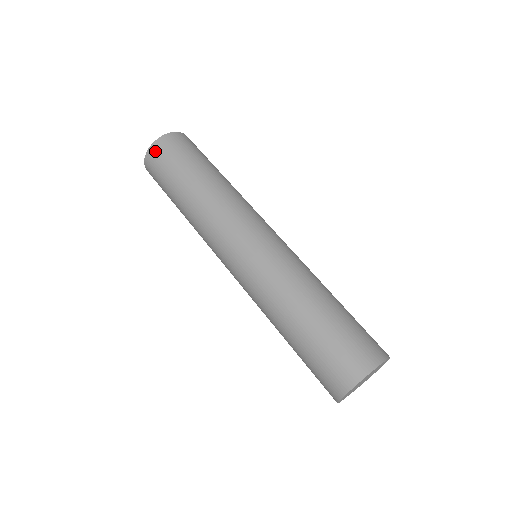
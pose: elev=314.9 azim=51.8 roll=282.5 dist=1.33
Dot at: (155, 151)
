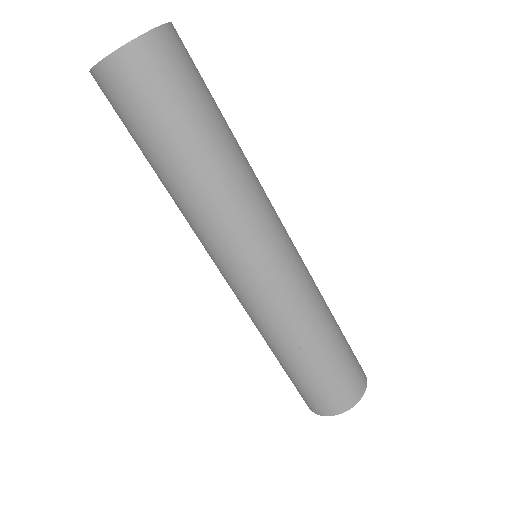
Dot at: (111, 76)
